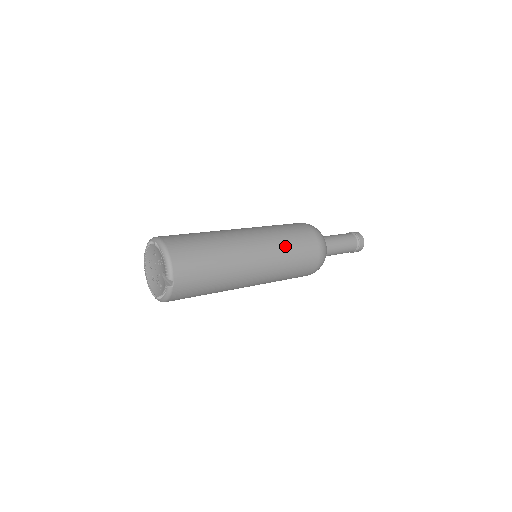
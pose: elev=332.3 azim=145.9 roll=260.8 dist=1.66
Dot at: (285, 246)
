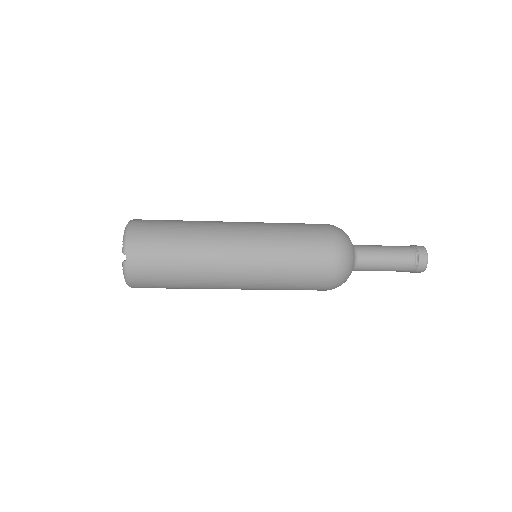
Dot at: (279, 238)
